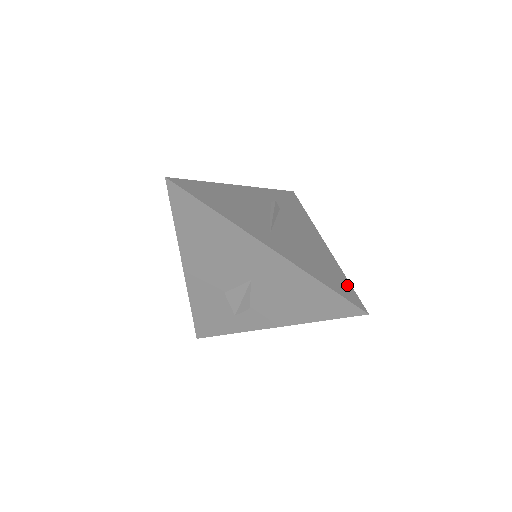
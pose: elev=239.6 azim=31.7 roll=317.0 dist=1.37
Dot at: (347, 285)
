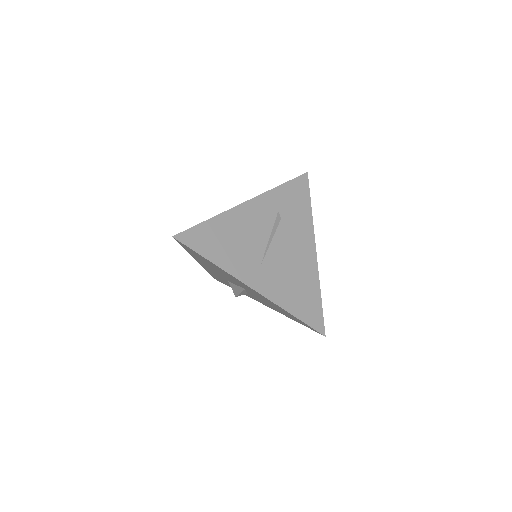
Dot at: (318, 306)
